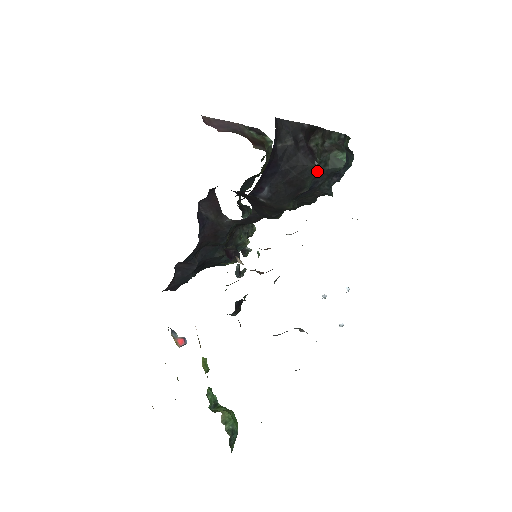
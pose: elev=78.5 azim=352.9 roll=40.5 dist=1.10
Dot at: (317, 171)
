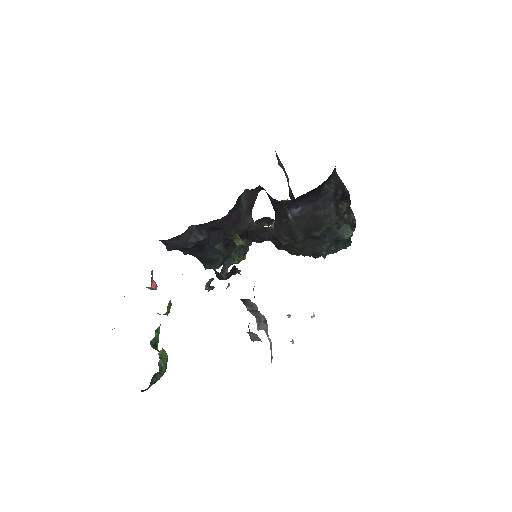
Dot at: (333, 225)
